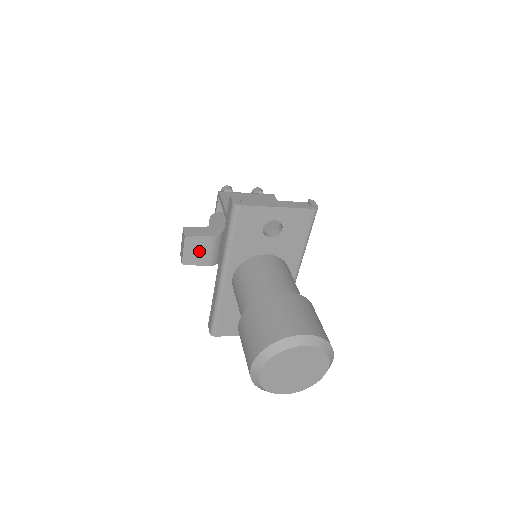
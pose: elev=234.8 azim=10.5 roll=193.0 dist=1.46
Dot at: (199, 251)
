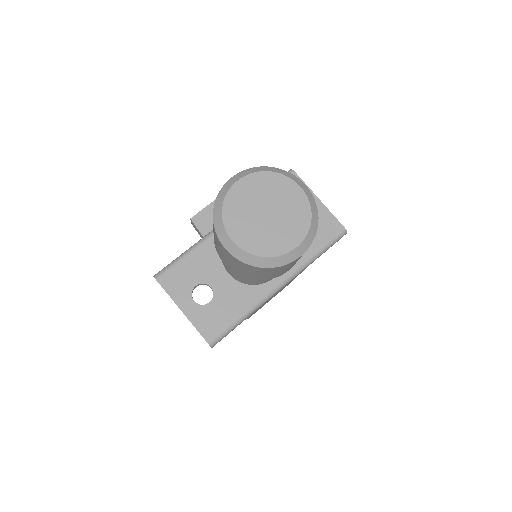
Dot at: occluded
